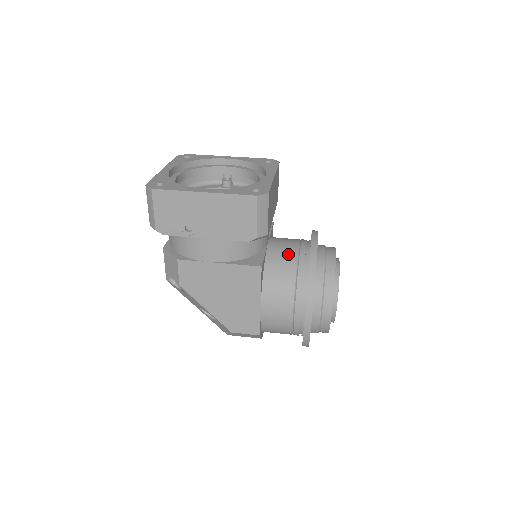
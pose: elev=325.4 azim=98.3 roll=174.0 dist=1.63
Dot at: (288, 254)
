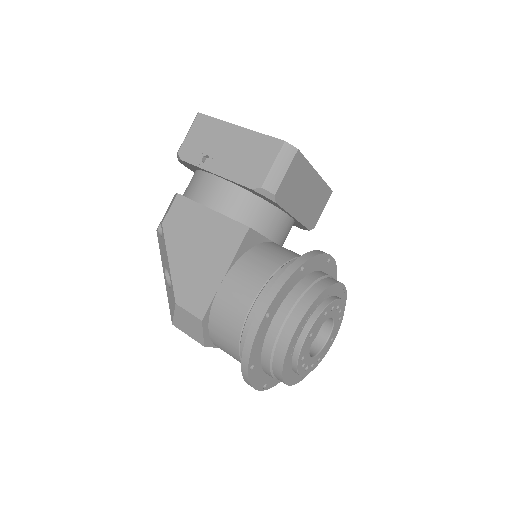
Dot at: (288, 252)
